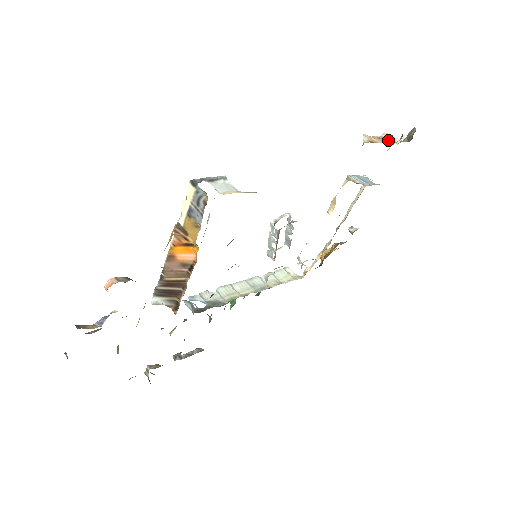
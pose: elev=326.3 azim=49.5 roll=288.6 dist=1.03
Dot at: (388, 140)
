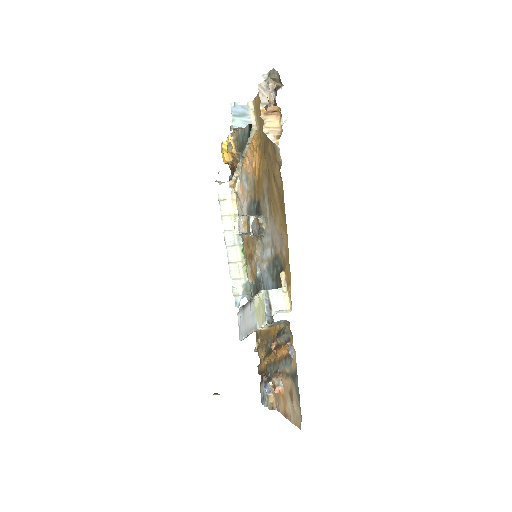
Dot at: (275, 111)
